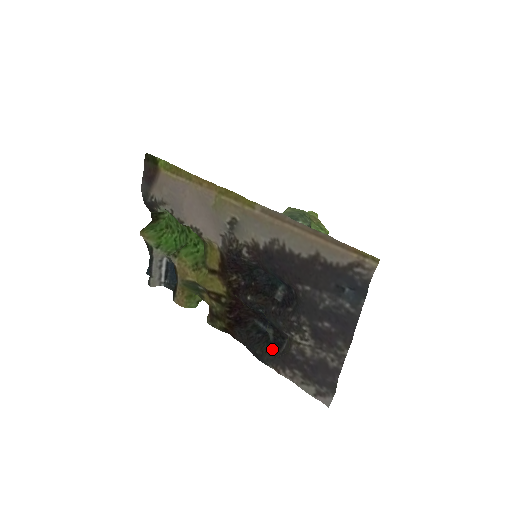
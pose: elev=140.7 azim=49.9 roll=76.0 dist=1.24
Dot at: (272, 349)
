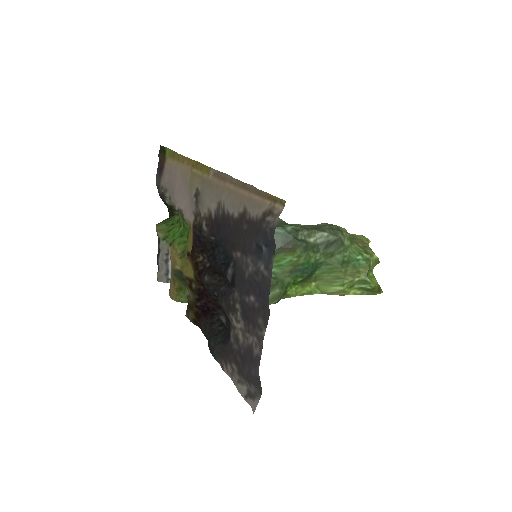
Dot at: (224, 341)
